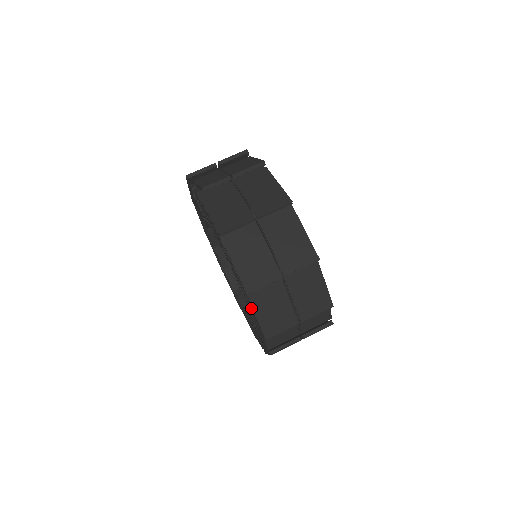
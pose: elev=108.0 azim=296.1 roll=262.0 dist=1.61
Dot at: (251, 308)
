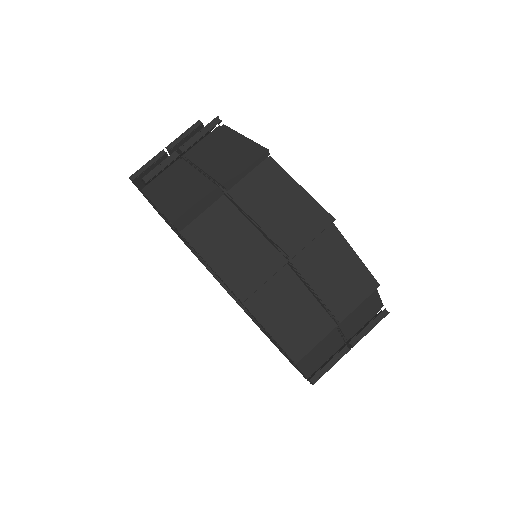
Dot at: (259, 323)
